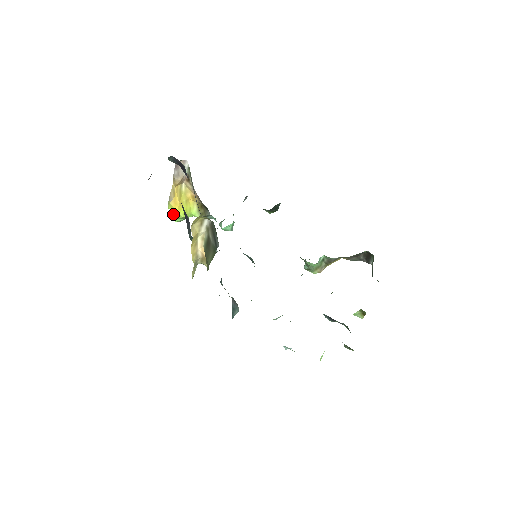
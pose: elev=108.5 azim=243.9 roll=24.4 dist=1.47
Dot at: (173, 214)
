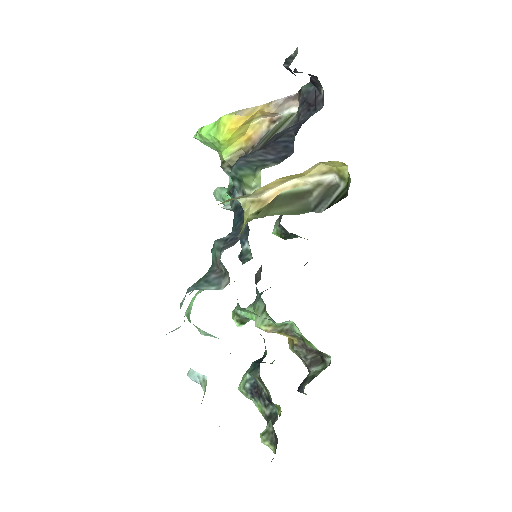
Dot at: (211, 126)
